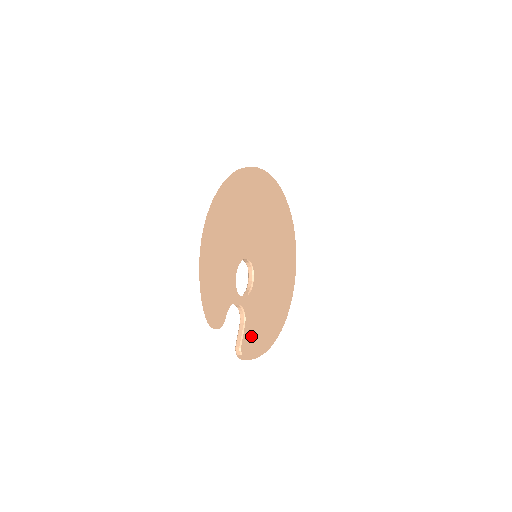
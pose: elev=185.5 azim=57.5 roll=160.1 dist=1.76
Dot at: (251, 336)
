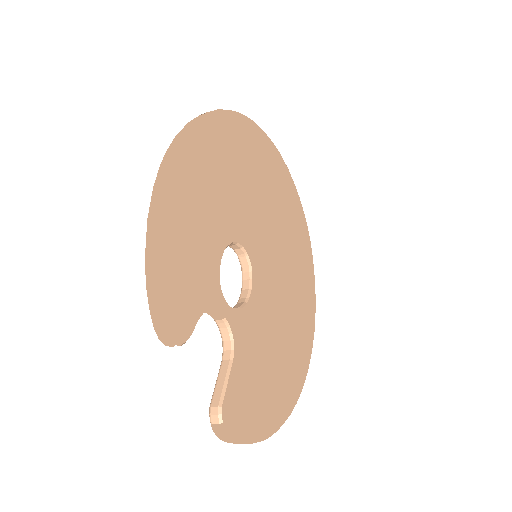
Dot at: (243, 391)
